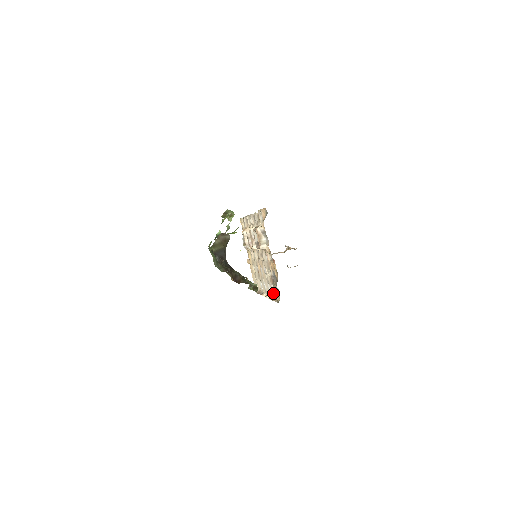
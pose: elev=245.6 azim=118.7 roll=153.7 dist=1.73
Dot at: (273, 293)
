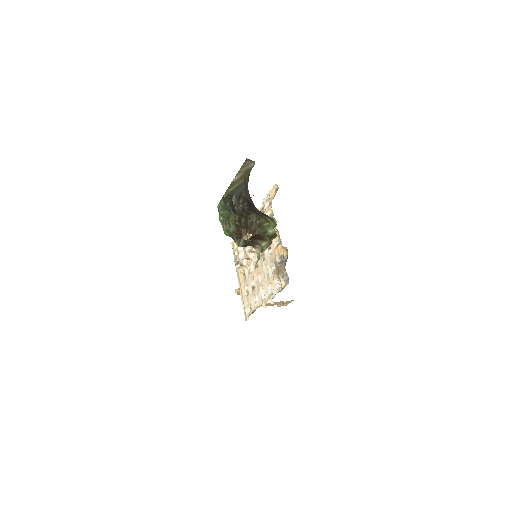
Dot at: (276, 289)
